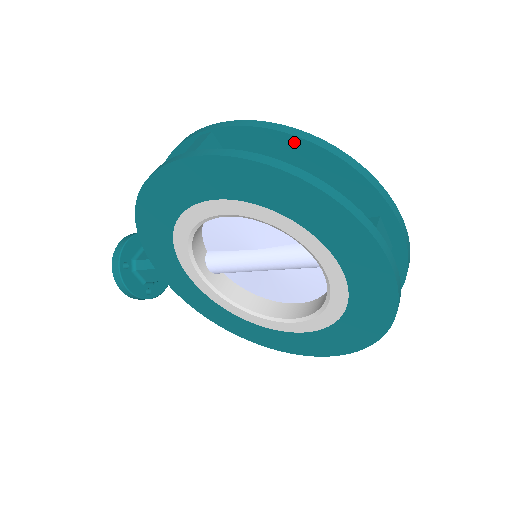
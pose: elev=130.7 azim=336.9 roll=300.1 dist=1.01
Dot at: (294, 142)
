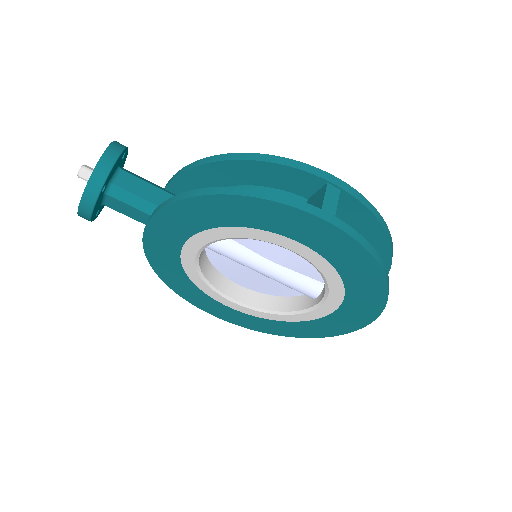
Dot at: (382, 238)
